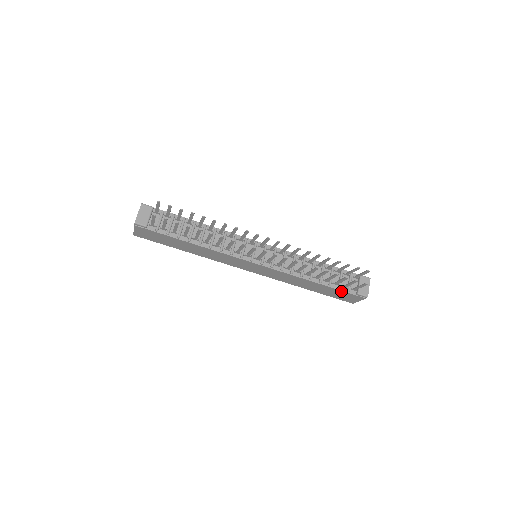
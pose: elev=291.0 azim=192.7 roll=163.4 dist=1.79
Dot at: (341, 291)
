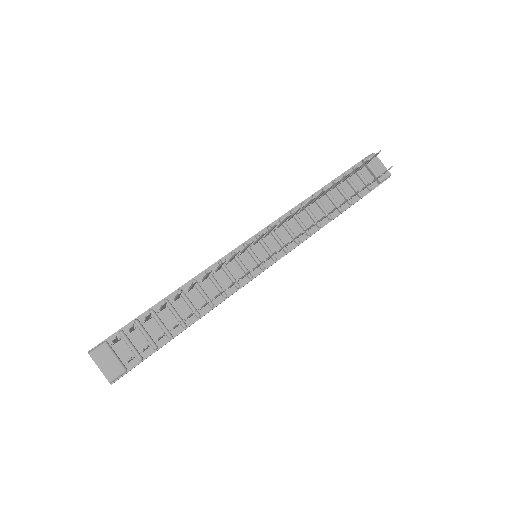
Dot at: occluded
